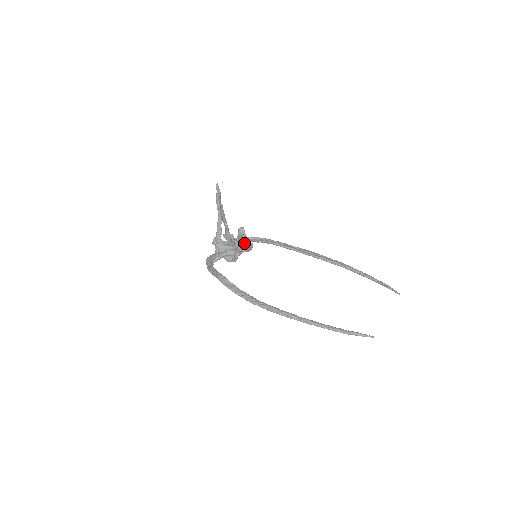
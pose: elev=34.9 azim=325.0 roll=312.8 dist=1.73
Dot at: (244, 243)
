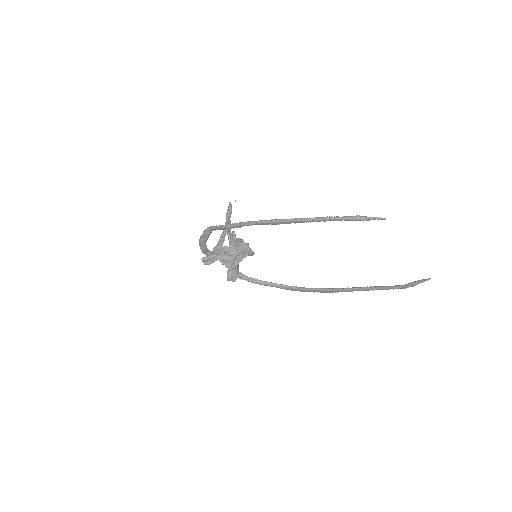
Dot at: occluded
